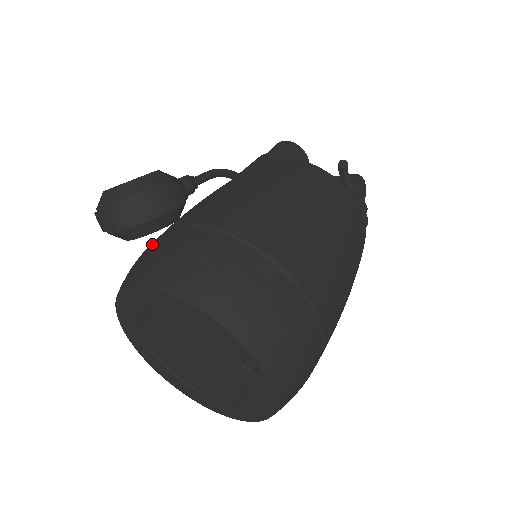
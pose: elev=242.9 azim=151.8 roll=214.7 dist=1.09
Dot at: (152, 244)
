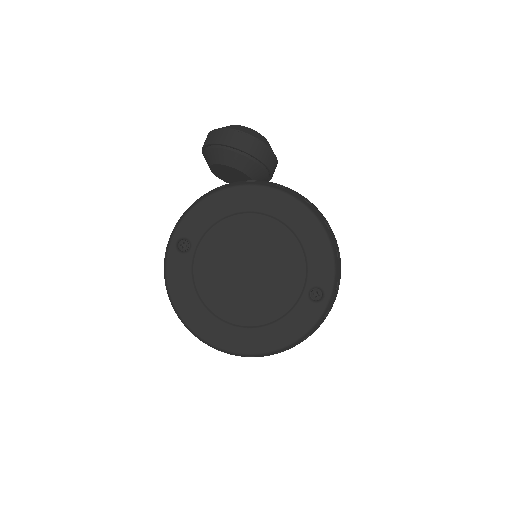
Dot at: occluded
